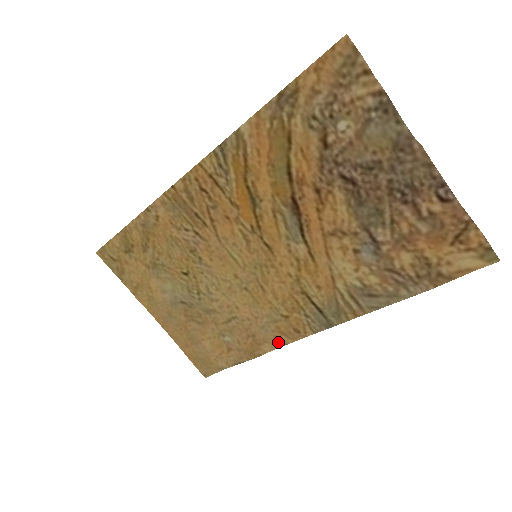
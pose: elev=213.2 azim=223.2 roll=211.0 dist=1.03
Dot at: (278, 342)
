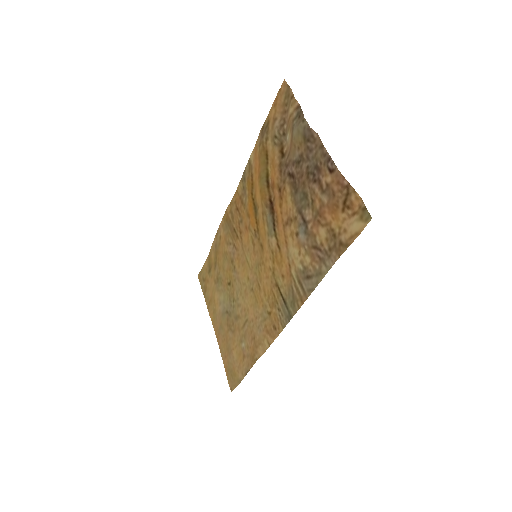
Dot at: (266, 343)
